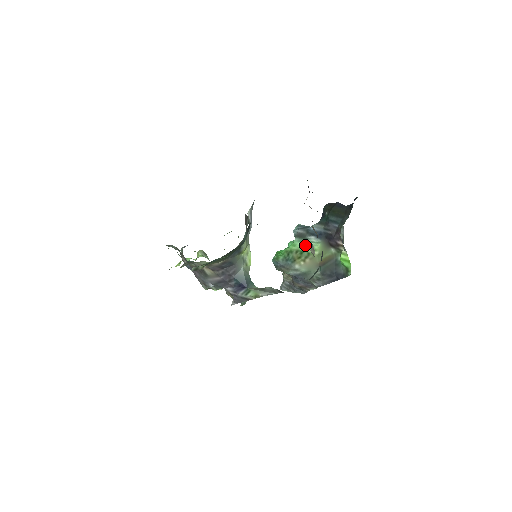
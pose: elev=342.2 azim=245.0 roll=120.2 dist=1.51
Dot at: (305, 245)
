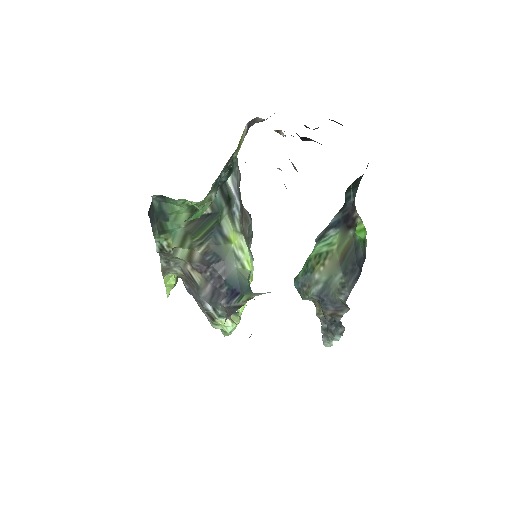
Dot at: (324, 244)
